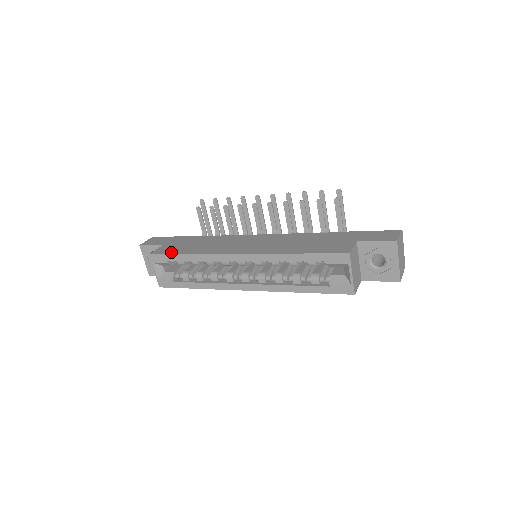
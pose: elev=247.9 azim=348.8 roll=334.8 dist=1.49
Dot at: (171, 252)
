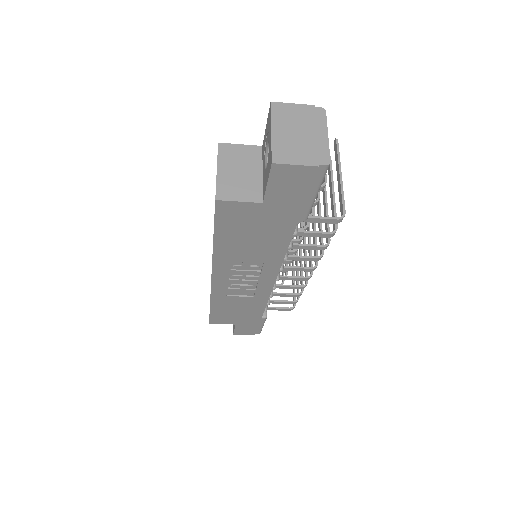
Dot at: occluded
